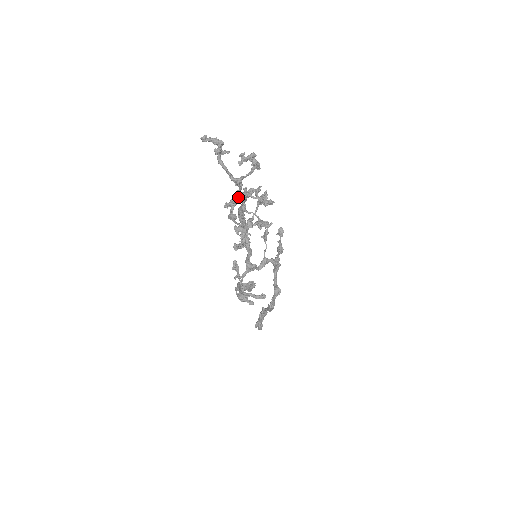
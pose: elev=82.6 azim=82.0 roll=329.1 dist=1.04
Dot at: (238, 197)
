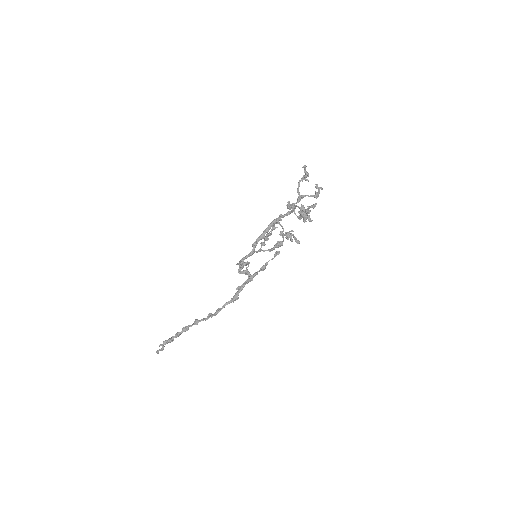
Dot at: occluded
